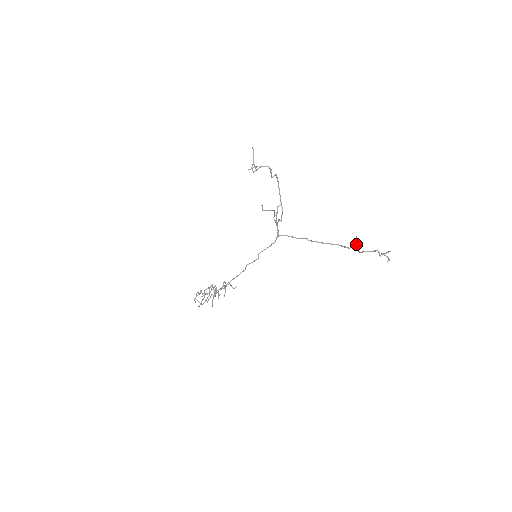
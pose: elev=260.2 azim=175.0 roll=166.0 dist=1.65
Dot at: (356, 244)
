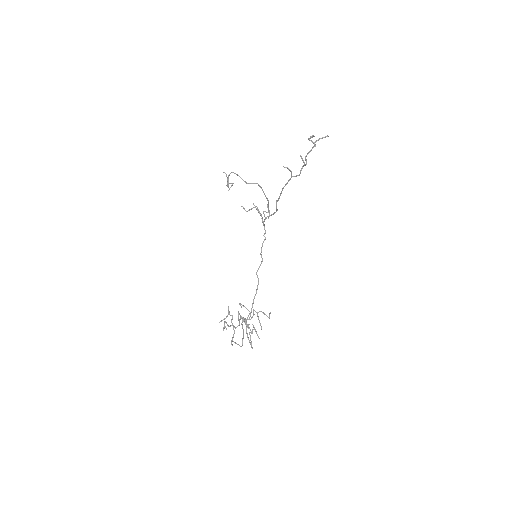
Dot at: (304, 163)
